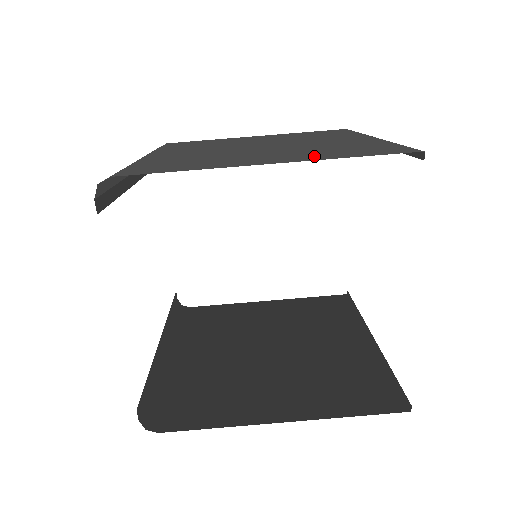
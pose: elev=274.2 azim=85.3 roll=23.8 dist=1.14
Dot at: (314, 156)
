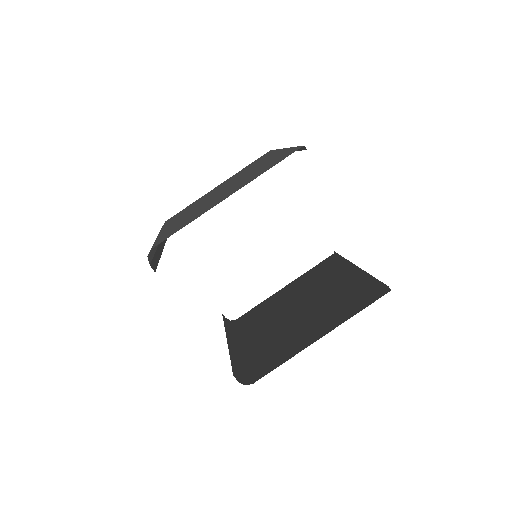
Dot at: (250, 180)
